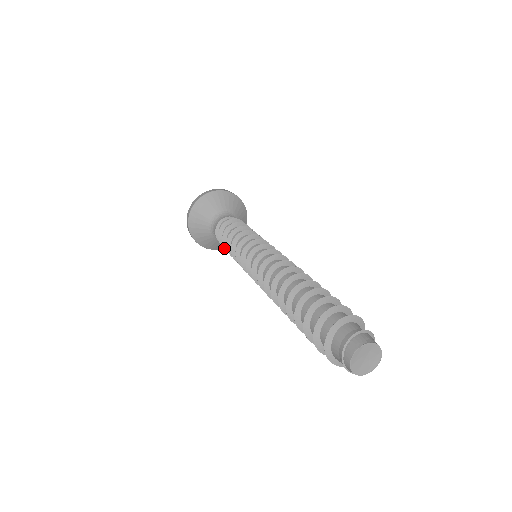
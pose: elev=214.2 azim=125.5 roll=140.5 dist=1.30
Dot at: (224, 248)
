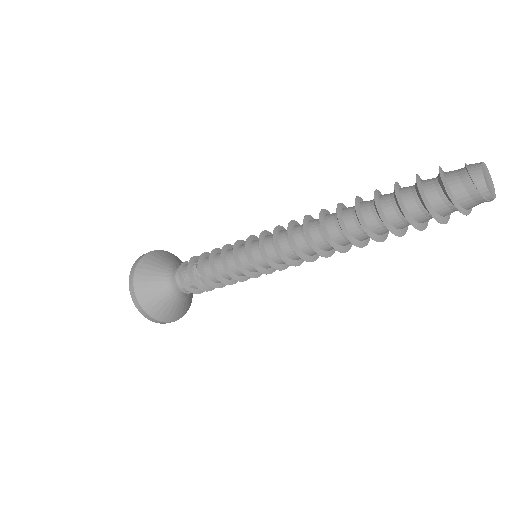
Dot at: (202, 278)
